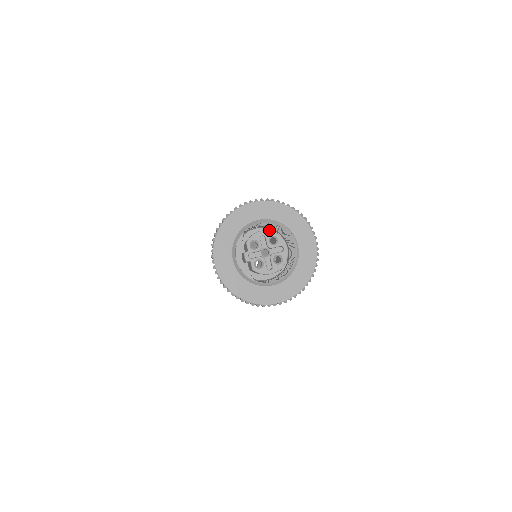
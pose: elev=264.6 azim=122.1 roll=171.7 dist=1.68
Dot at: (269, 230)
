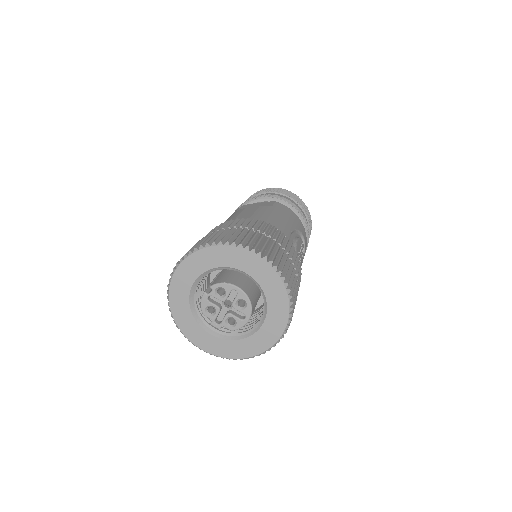
Dot at: occluded
